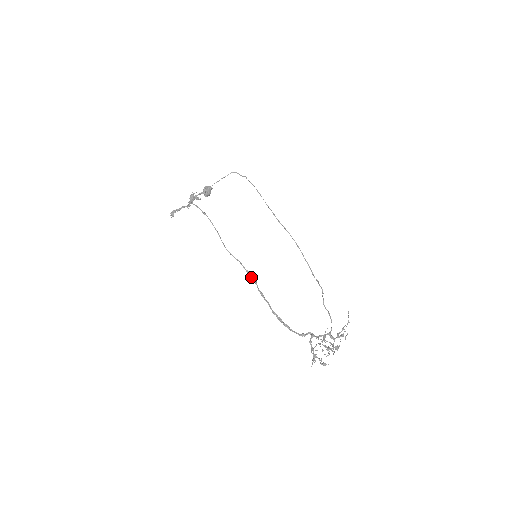
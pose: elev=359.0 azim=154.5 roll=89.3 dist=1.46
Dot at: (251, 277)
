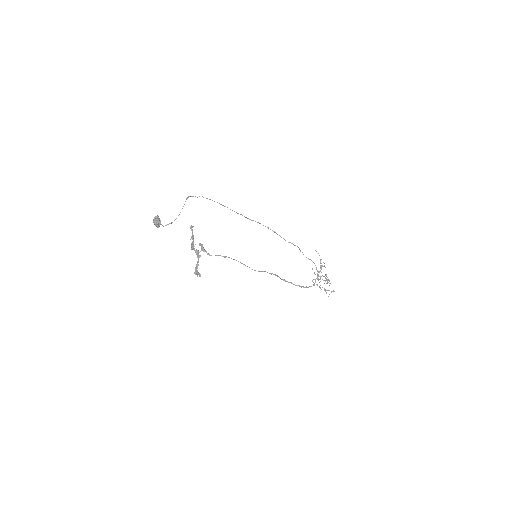
Dot at: occluded
